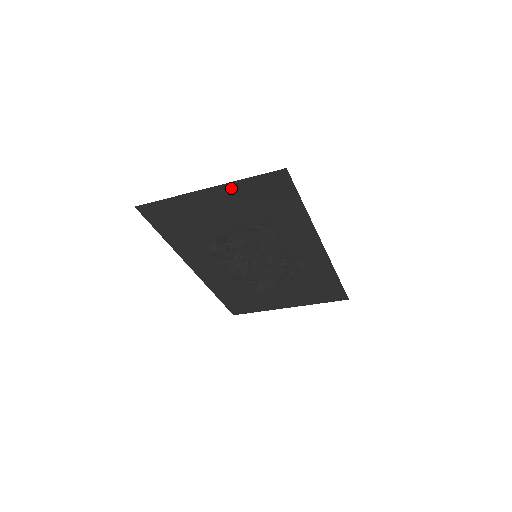
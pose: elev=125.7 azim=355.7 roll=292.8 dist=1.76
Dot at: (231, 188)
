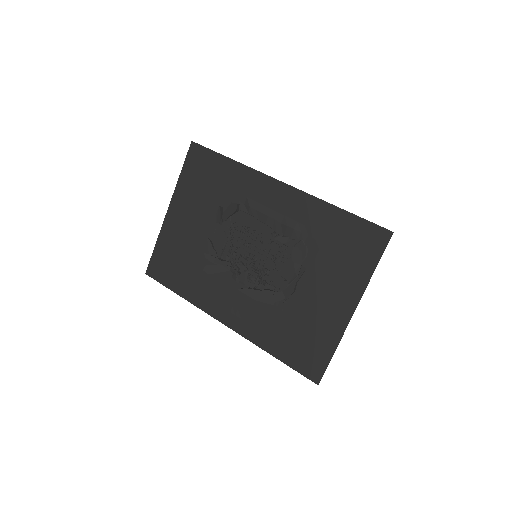
Dot at: (179, 193)
